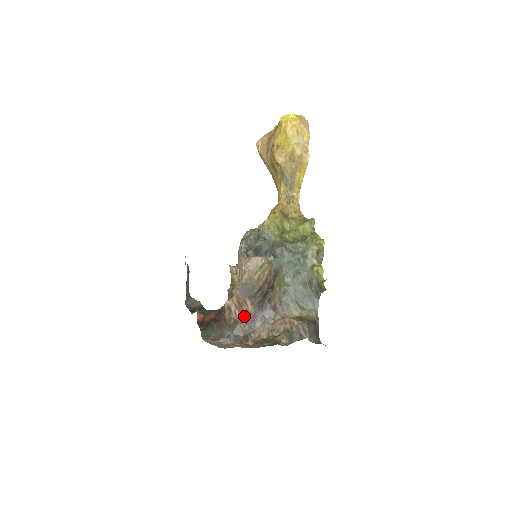
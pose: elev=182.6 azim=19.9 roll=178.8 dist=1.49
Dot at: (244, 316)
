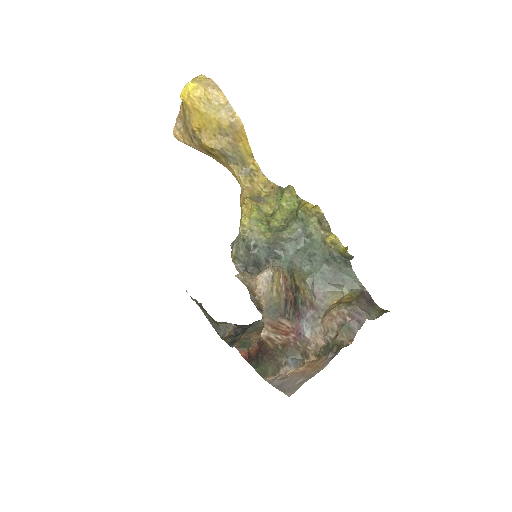
Dot at: (288, 335)
